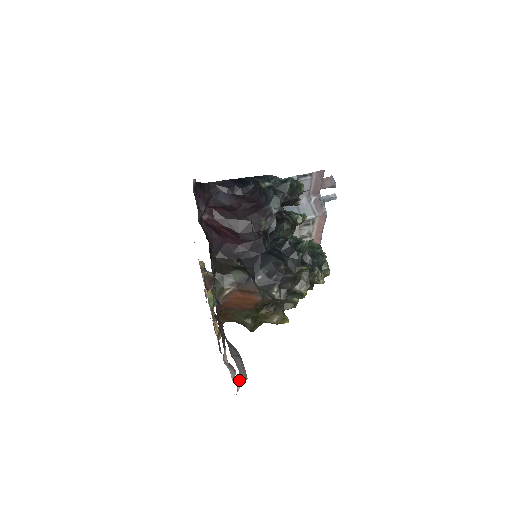
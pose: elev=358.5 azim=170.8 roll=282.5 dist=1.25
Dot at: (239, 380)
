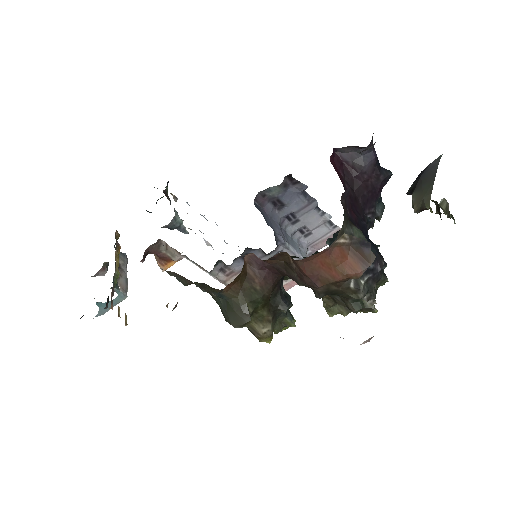
Dot at: occluded
